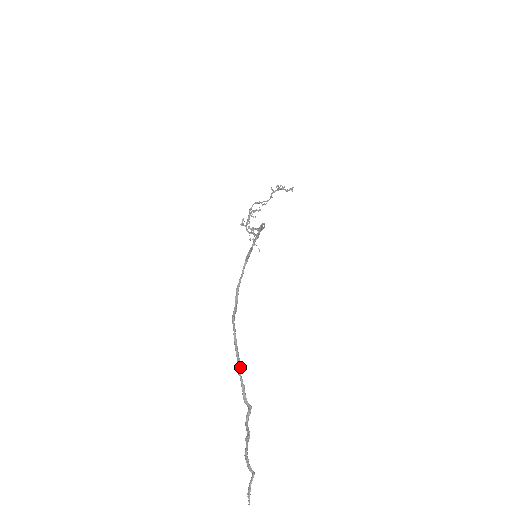
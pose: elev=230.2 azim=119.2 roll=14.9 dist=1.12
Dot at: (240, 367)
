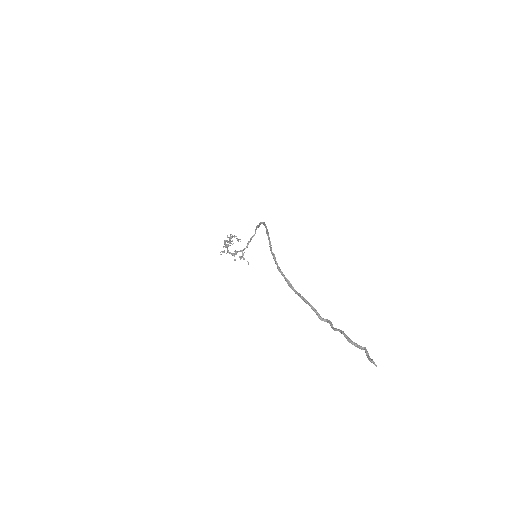
Dot at: (304, 298)
